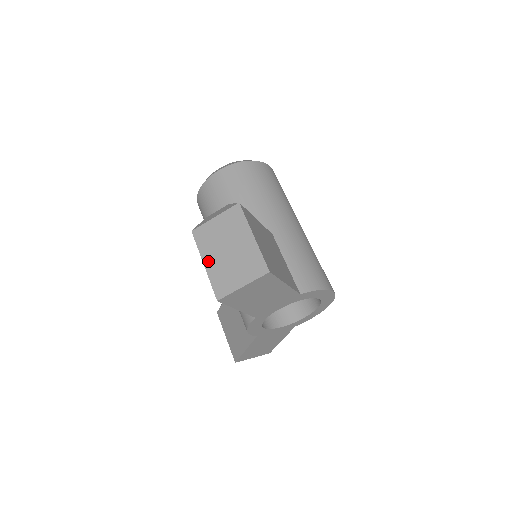
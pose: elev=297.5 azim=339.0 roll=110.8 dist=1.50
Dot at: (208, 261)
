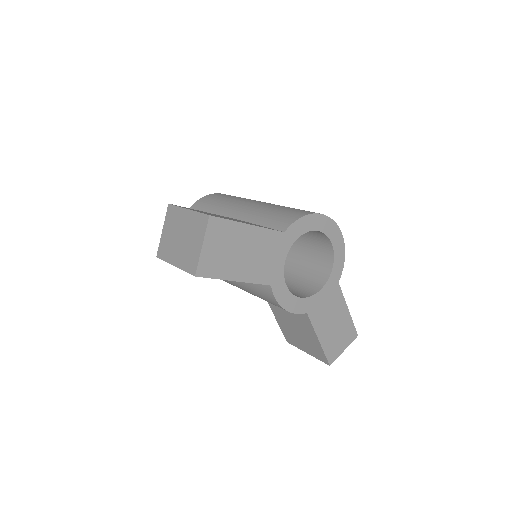
Dot at: (175, 260)
